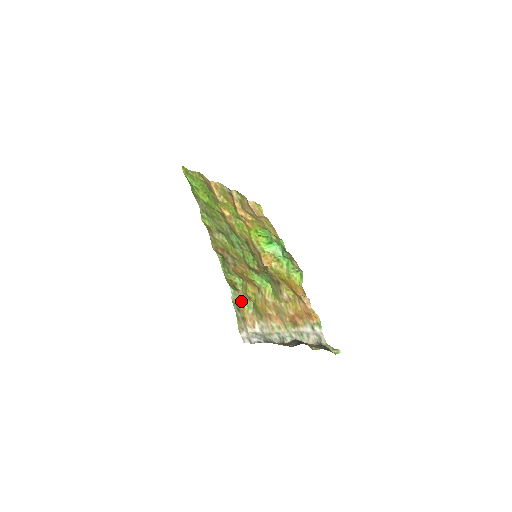
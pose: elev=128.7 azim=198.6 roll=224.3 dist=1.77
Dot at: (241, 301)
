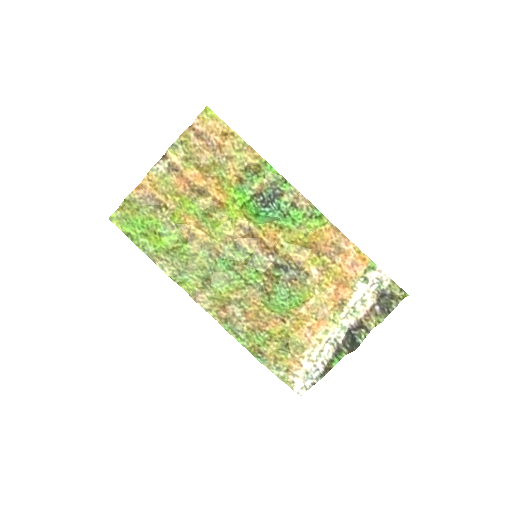
Dot at: (275, 357)
